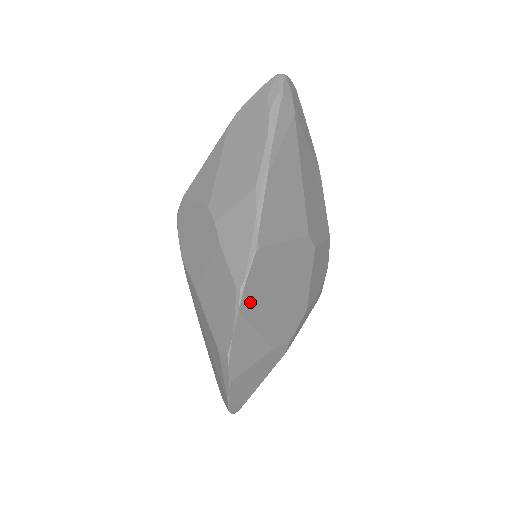
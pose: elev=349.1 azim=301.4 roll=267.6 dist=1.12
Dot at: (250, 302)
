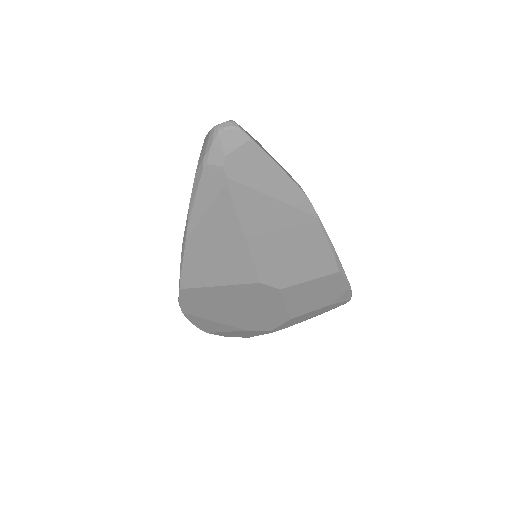
Dot at: (194, 310)
